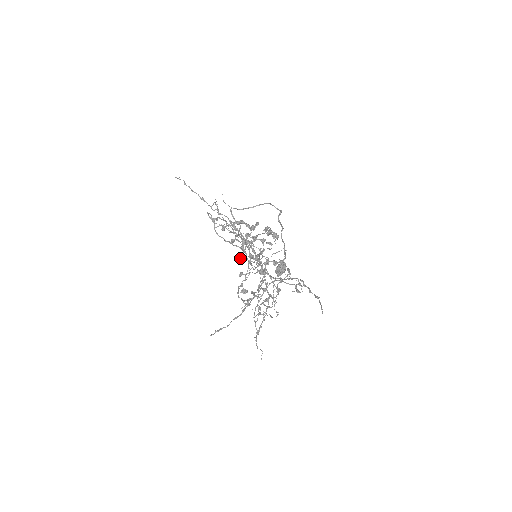
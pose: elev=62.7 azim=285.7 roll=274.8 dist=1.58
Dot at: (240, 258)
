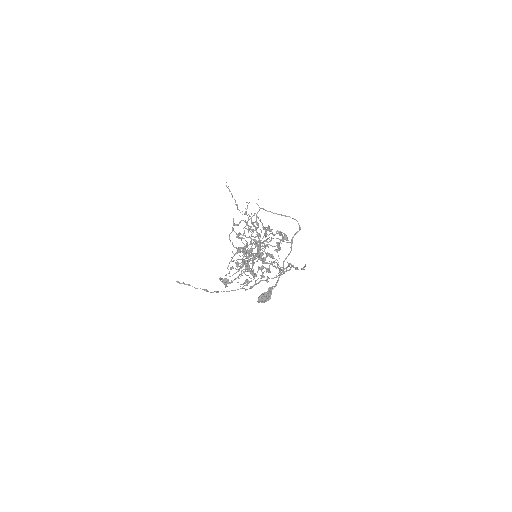
Dot at: occluded
